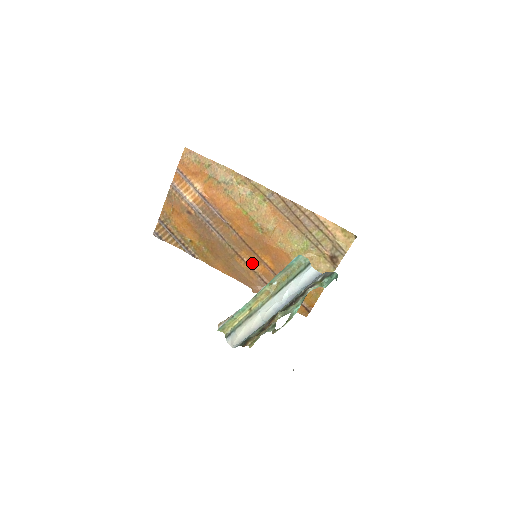
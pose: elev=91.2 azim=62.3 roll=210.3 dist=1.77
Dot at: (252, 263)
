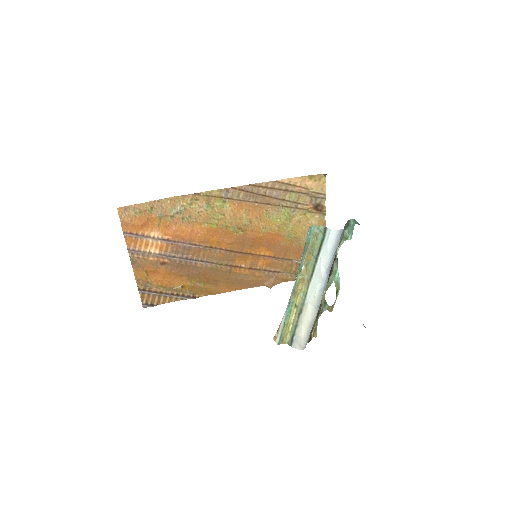
Dot at: (251, 264)
